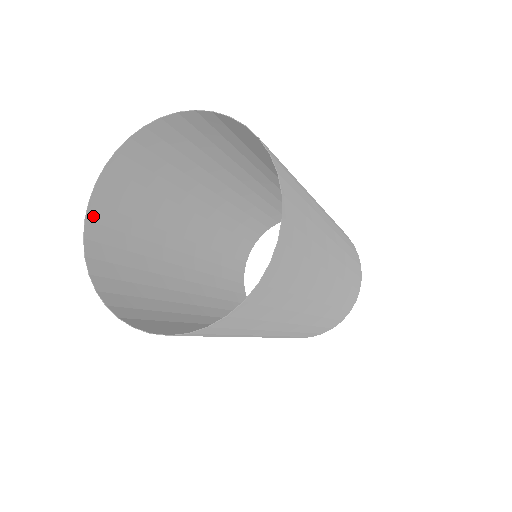
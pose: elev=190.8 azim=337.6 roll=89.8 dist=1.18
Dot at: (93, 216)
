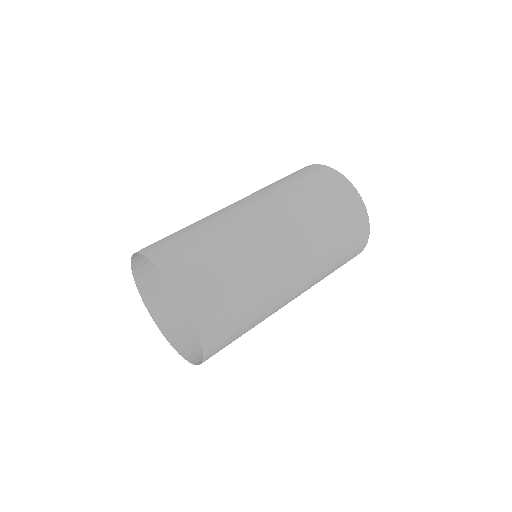
Dot at: (141, 282)
